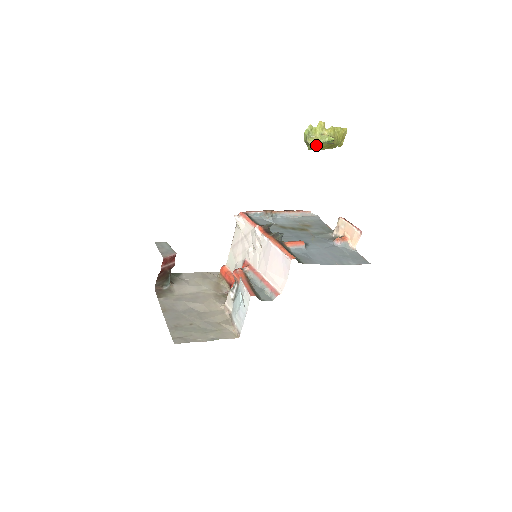
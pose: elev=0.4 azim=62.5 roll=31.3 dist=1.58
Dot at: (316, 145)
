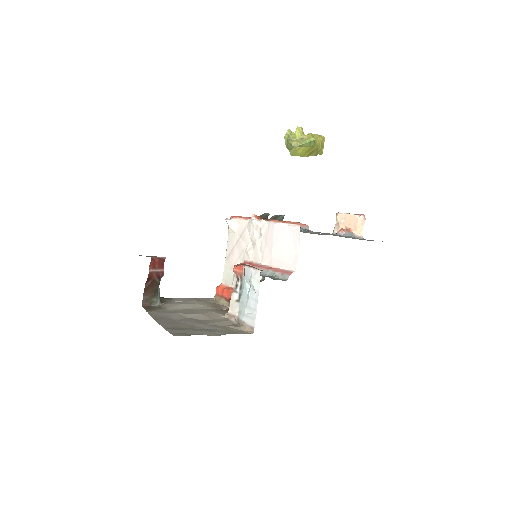
Dot at: (298, 148)
